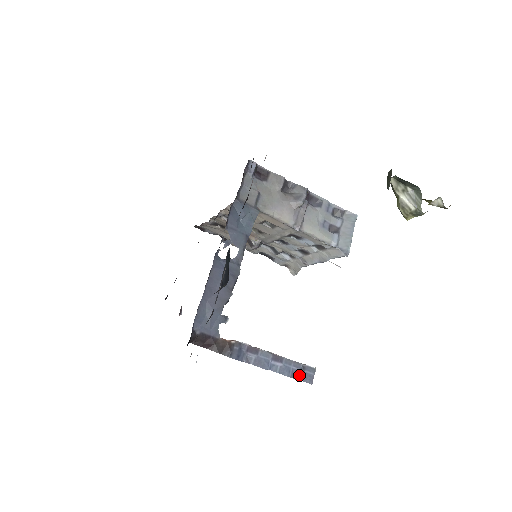
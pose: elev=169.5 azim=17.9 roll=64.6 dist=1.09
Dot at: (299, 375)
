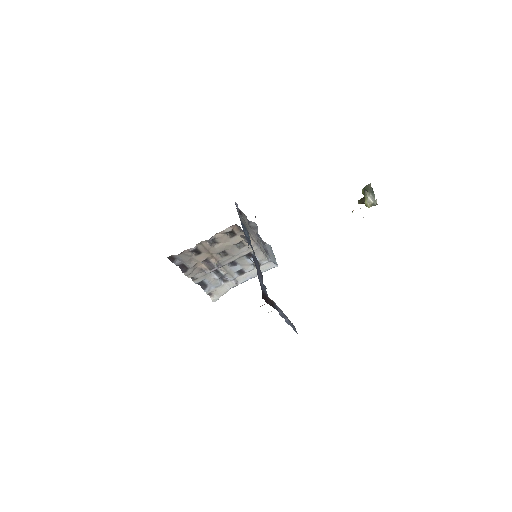
Dot at: (293, 328)
